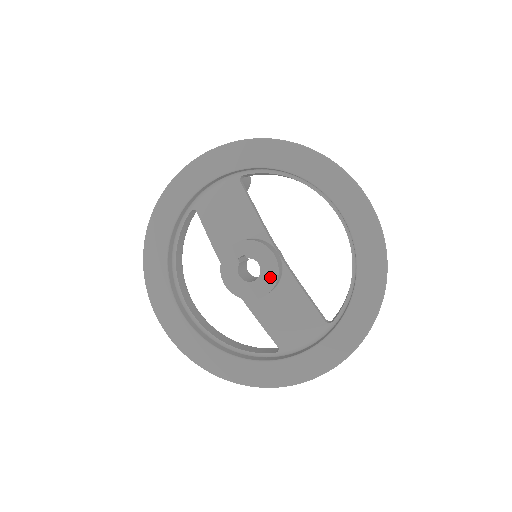
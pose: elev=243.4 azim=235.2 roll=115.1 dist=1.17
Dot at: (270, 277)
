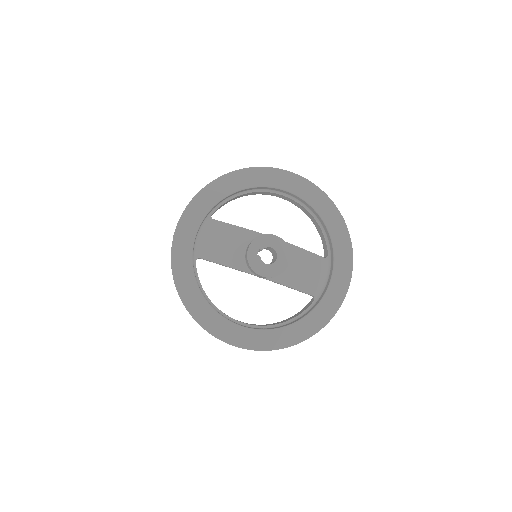
Dot at: (283, 249)
